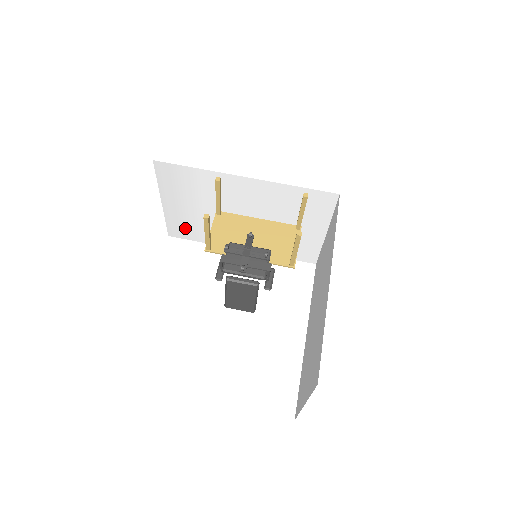
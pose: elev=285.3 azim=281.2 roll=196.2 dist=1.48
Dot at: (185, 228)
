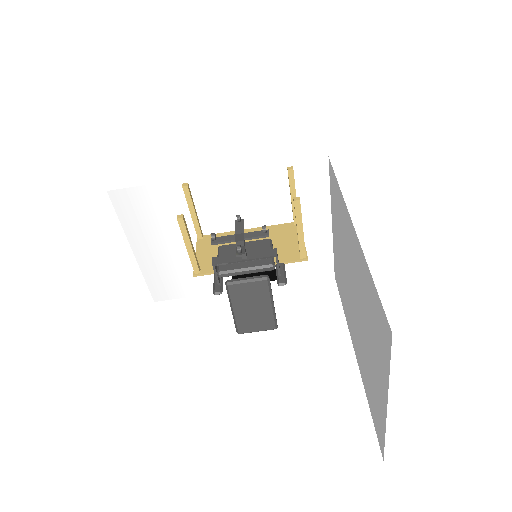
Dot at: (170, 282)
